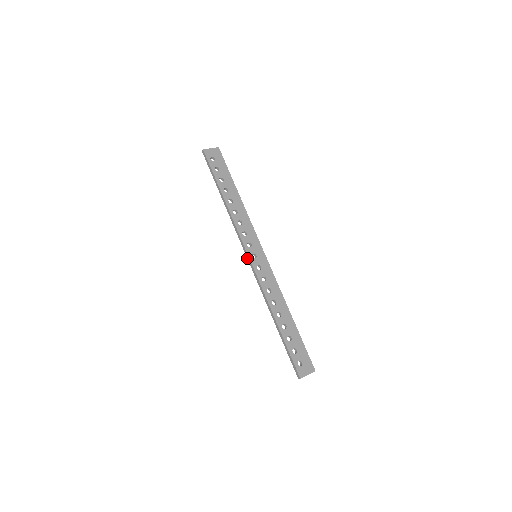
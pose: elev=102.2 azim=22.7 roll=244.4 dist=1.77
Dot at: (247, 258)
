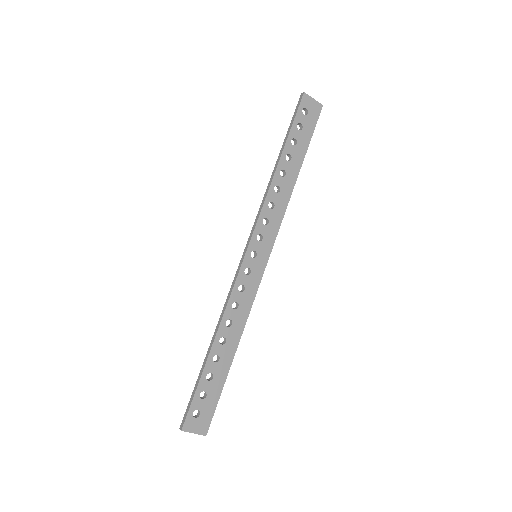
Dot at: (244, 250)
